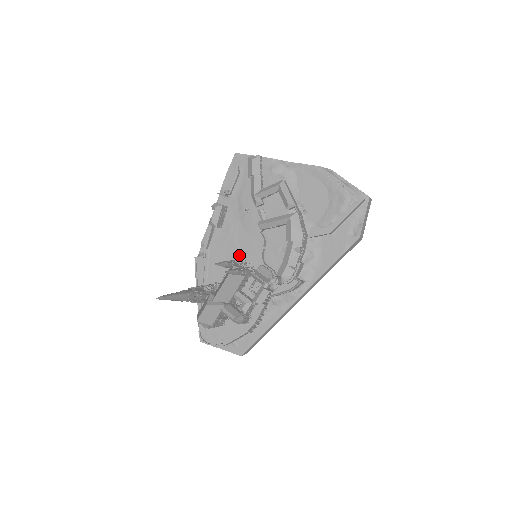
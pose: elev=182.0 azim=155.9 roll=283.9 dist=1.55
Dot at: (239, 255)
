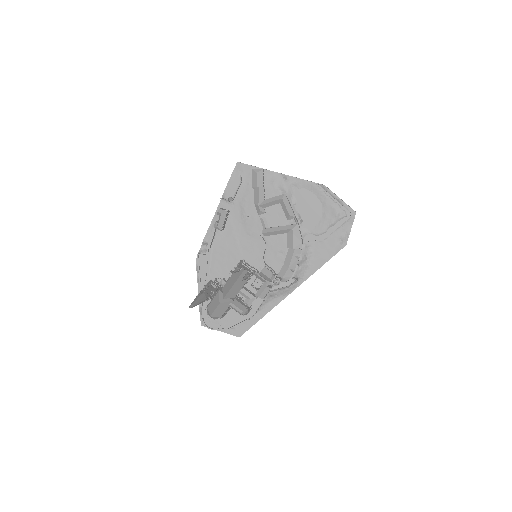
Dot at: (241, 255)
